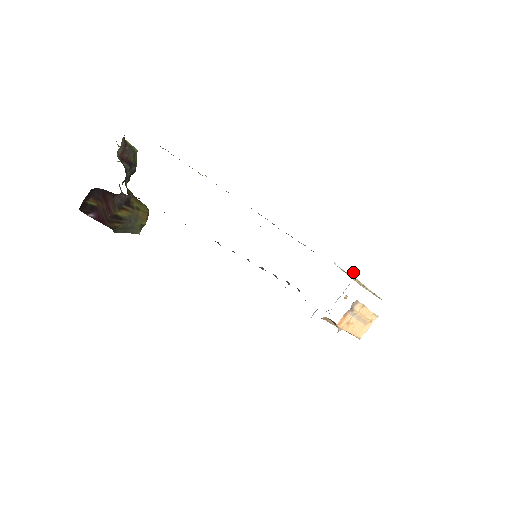
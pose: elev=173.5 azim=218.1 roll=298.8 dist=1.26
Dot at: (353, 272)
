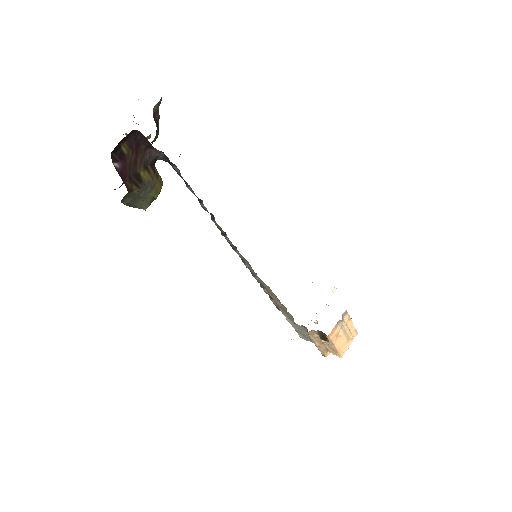
Dot at: (335, 288)
